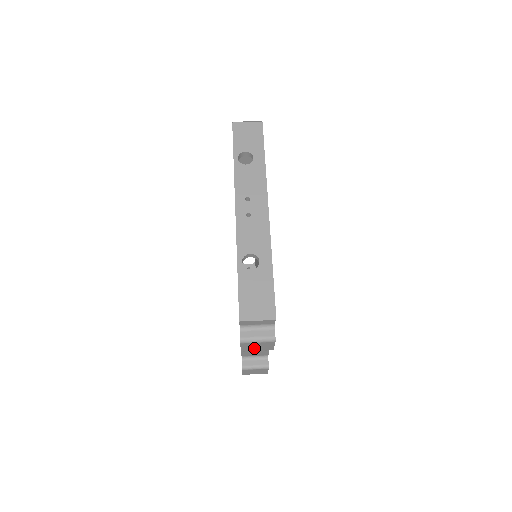
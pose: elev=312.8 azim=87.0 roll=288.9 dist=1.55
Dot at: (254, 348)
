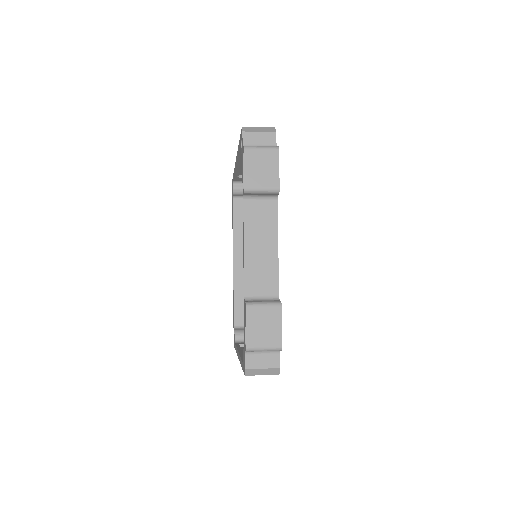
Dot at: (258, 175)
